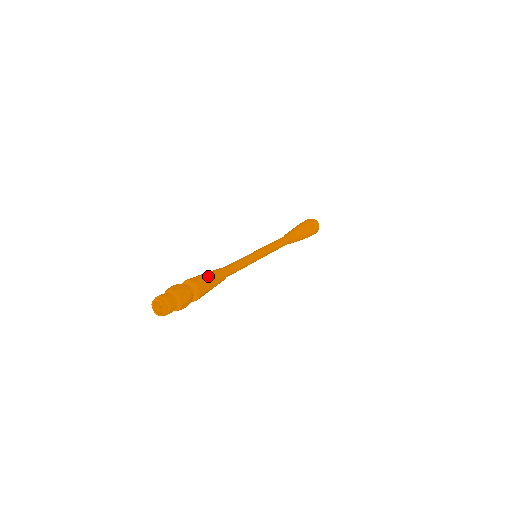
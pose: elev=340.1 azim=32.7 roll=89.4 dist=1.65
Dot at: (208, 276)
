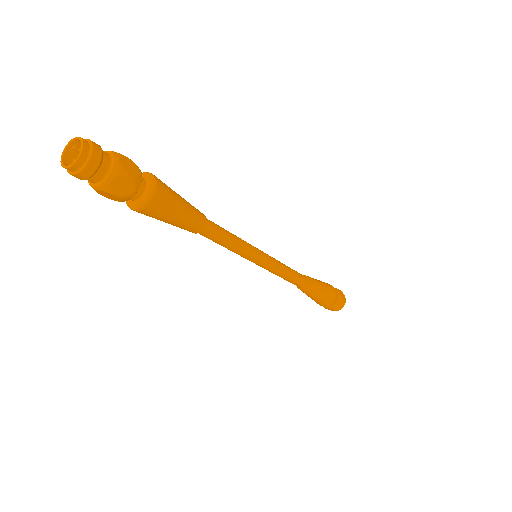
Dot at: occluded
